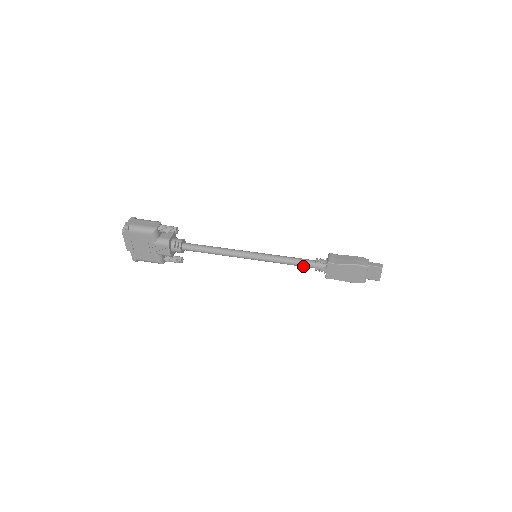
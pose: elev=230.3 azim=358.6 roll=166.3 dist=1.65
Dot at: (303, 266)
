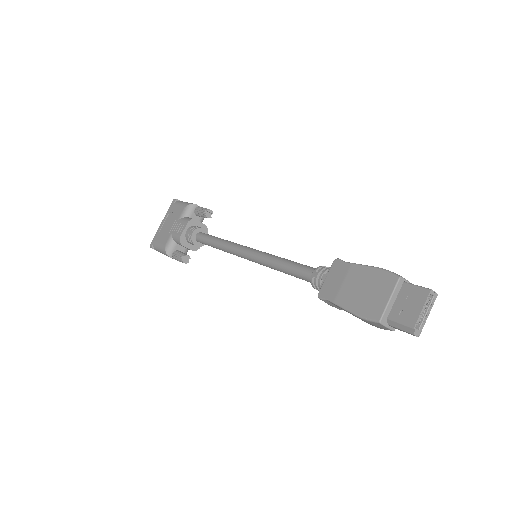
Dot at: (300, 273)
